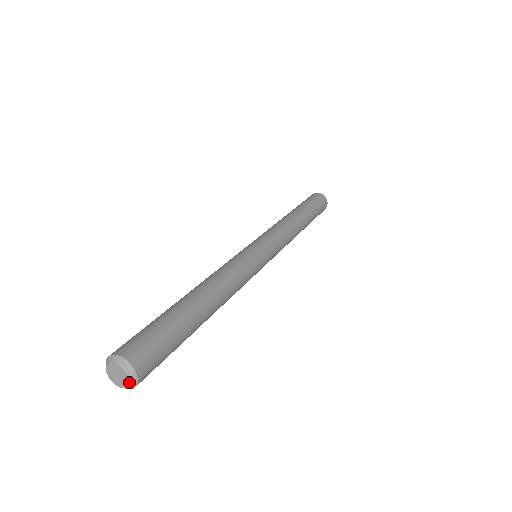
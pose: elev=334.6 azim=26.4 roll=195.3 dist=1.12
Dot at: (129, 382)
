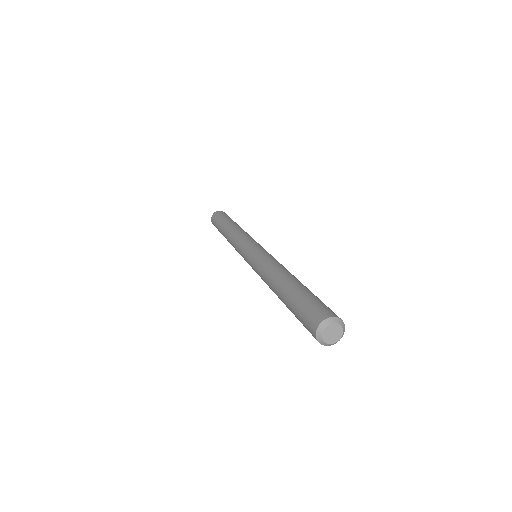
Dot at: occluded
